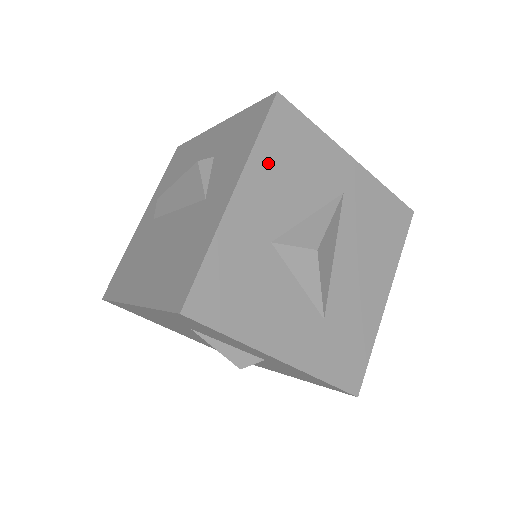
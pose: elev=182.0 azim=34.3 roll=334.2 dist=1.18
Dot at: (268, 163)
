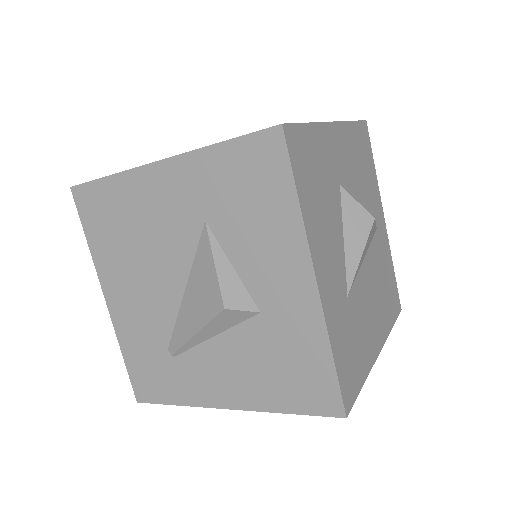
Dot at: (353, 142)
